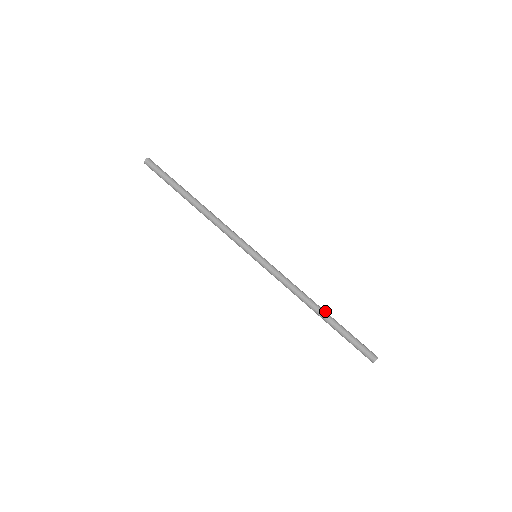
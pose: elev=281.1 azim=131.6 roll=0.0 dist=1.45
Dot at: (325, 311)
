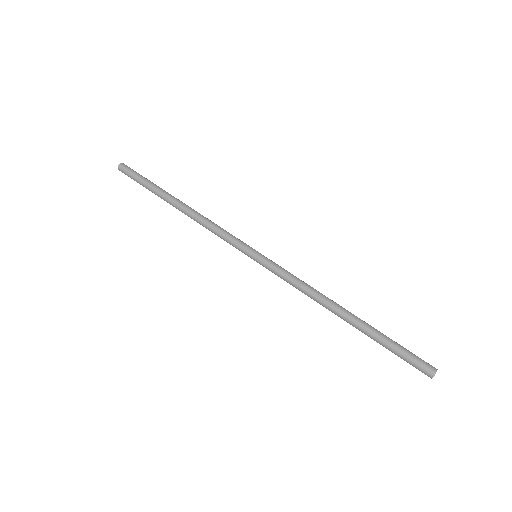
Dot at: (353, 315)
